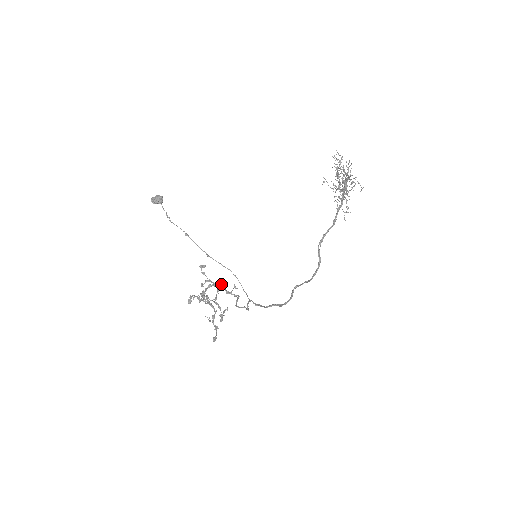
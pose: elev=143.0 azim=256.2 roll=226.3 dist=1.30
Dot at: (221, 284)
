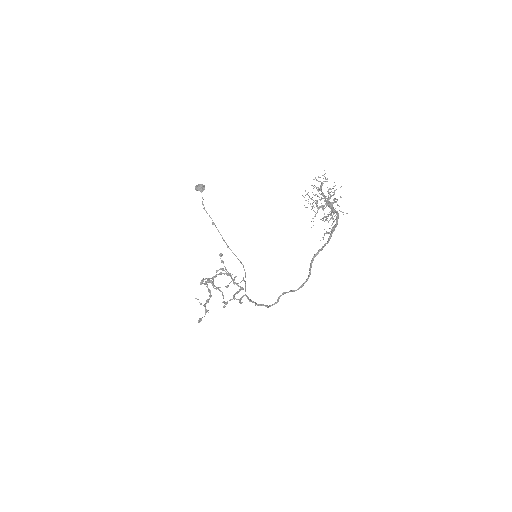
Dot at: (230, 274)
